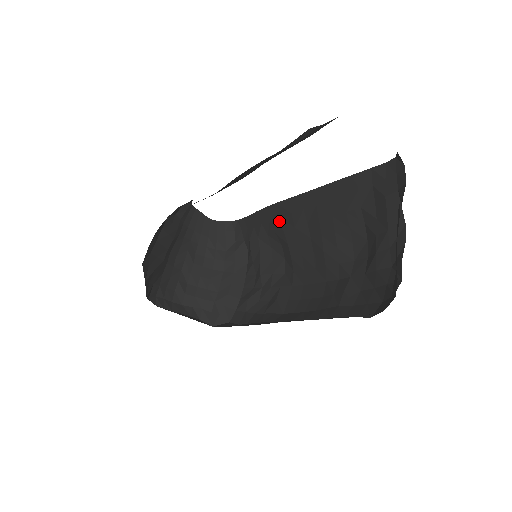
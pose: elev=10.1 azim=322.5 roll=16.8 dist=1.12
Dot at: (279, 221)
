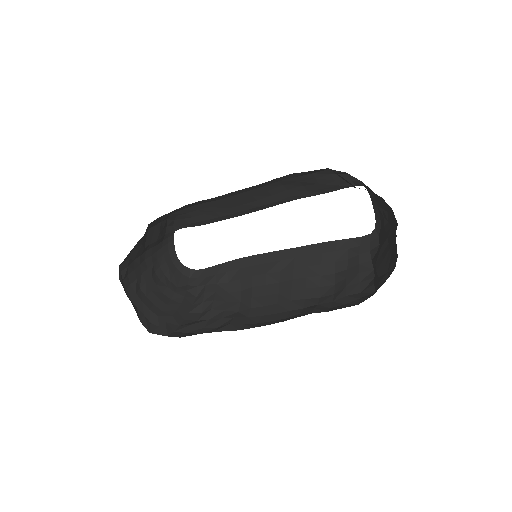
Dot at: (250, 269)
